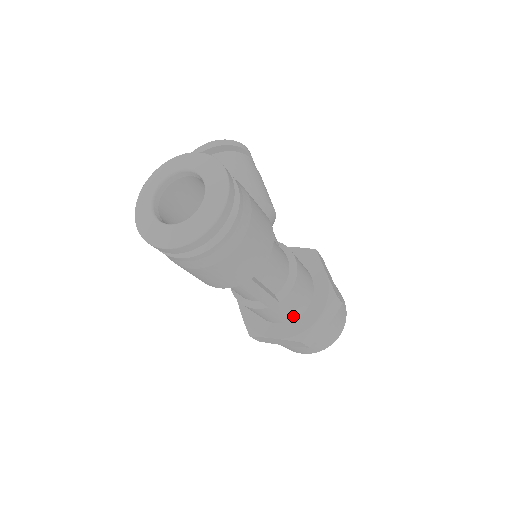
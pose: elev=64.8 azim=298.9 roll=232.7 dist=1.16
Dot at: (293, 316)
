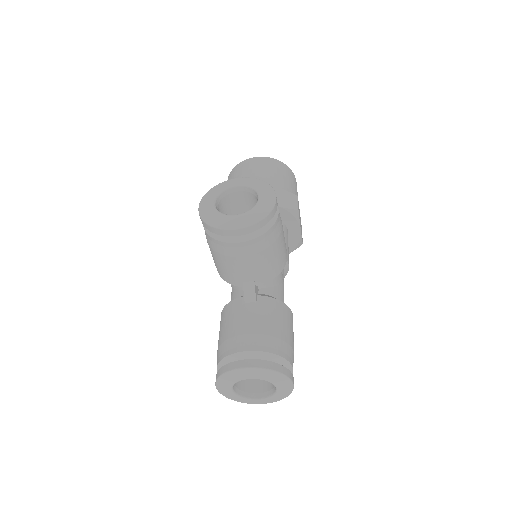
Dot at: occluded
